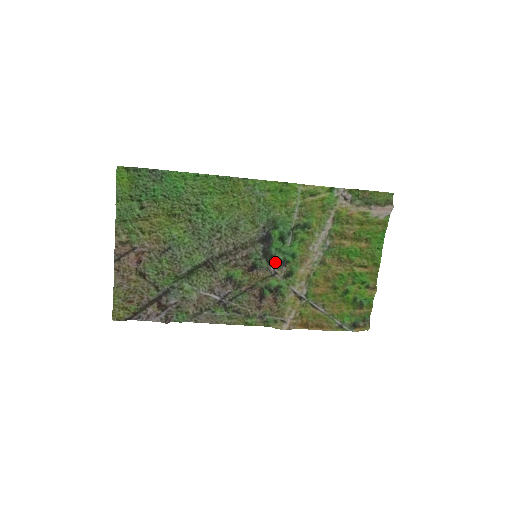
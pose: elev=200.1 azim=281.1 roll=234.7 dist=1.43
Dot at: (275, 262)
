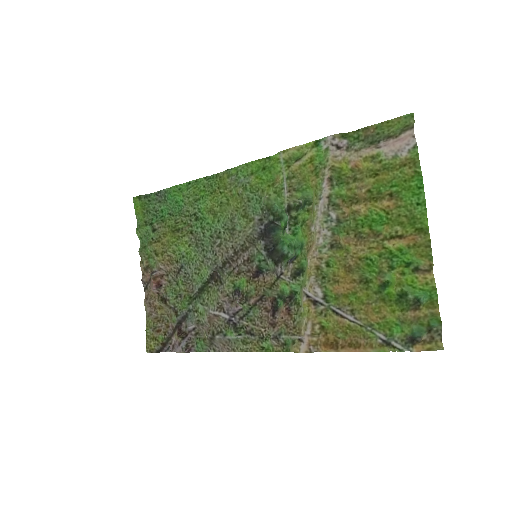
Dot at: (285, 261)
